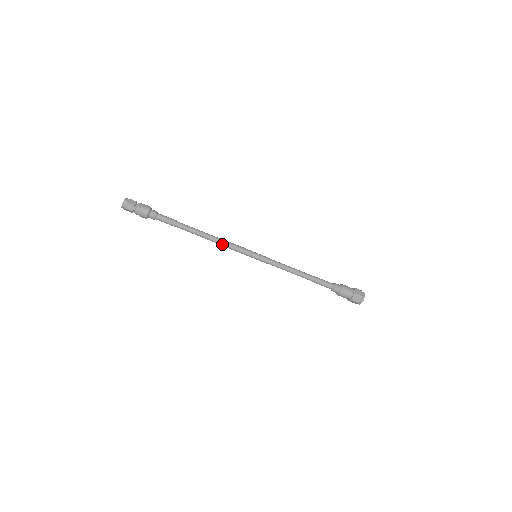
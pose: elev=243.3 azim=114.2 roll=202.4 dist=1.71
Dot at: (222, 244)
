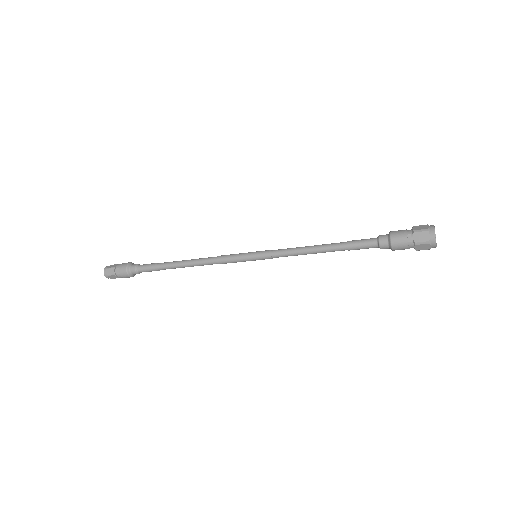
Dot at: (212, 264)
